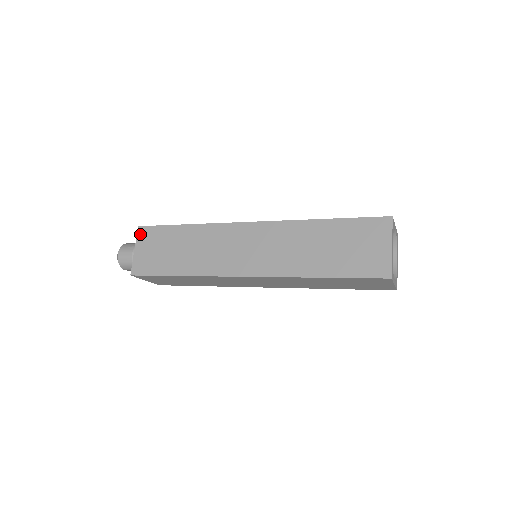
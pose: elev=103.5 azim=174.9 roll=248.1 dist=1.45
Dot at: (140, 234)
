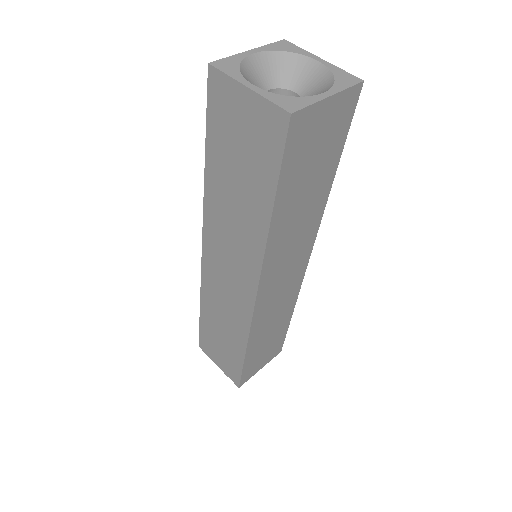
Dot at: (205, 351)
